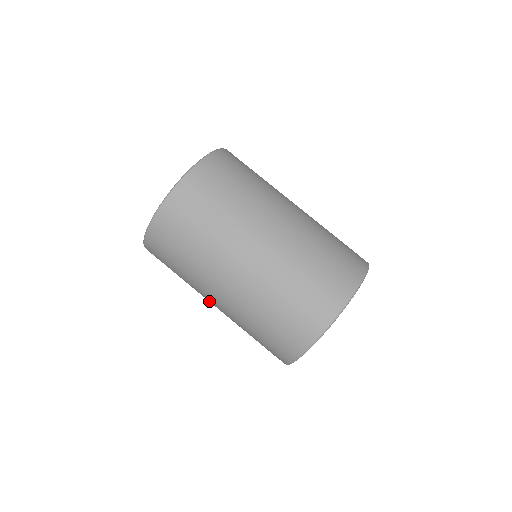
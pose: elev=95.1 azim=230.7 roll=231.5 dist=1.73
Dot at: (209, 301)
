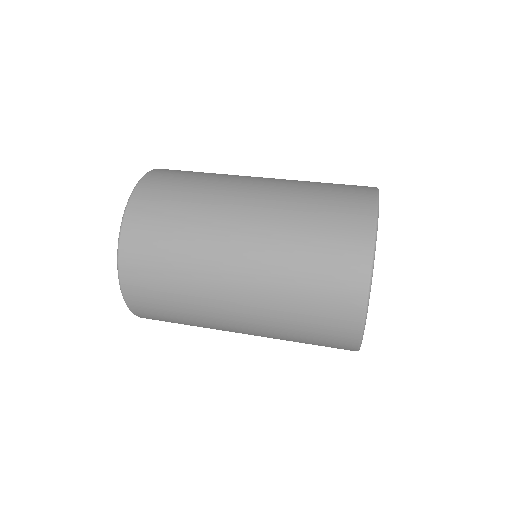
Dot at: (236, 211)
